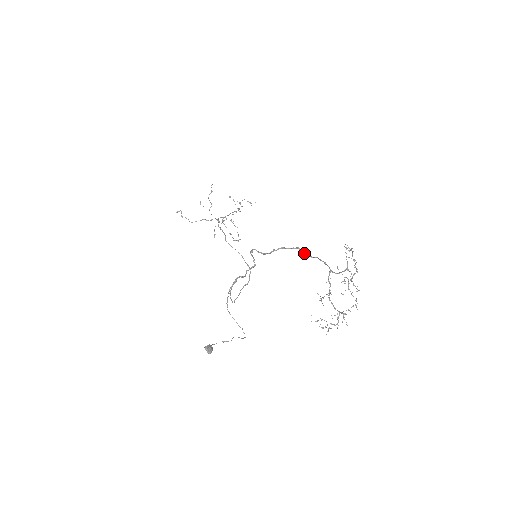
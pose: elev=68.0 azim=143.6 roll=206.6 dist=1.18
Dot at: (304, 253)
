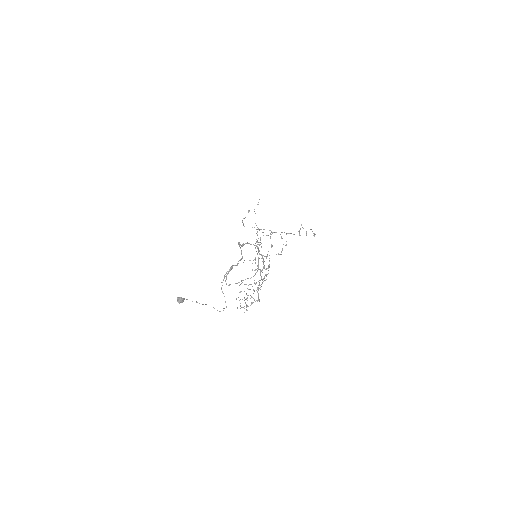
Dot at: (258, 250)
